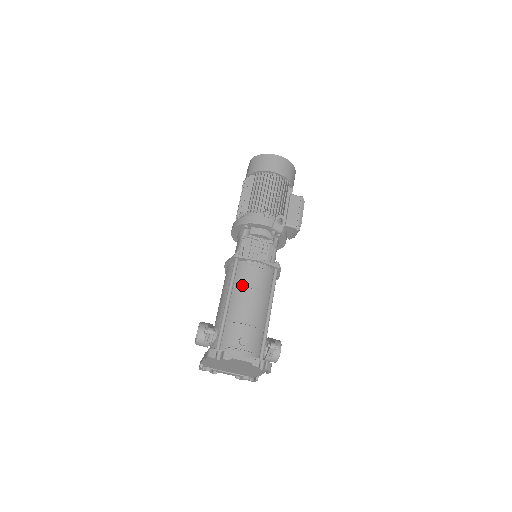
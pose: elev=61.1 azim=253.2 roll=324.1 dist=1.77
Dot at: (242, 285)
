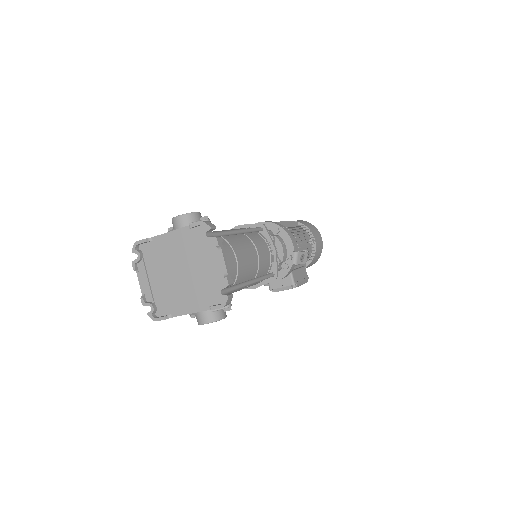
Dot at: (253, 241)
